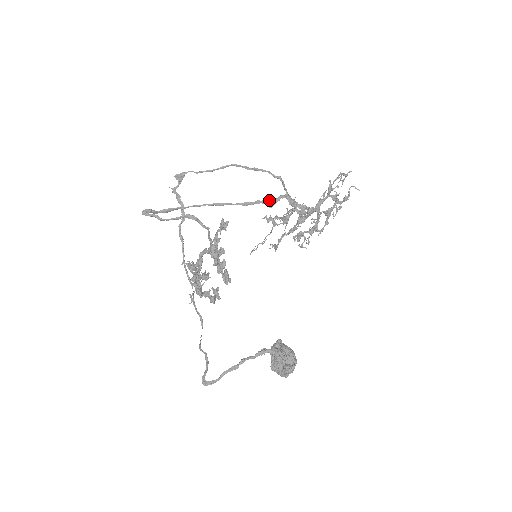
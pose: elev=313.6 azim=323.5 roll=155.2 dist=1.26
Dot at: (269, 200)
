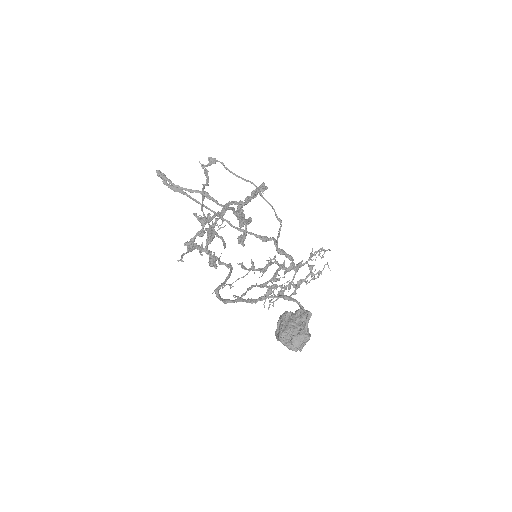
Dot at: occluded
